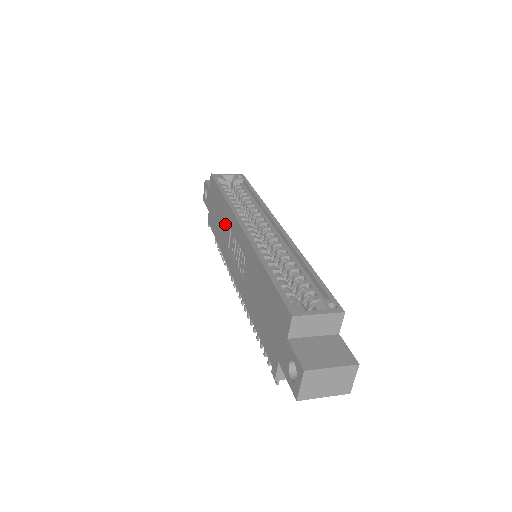
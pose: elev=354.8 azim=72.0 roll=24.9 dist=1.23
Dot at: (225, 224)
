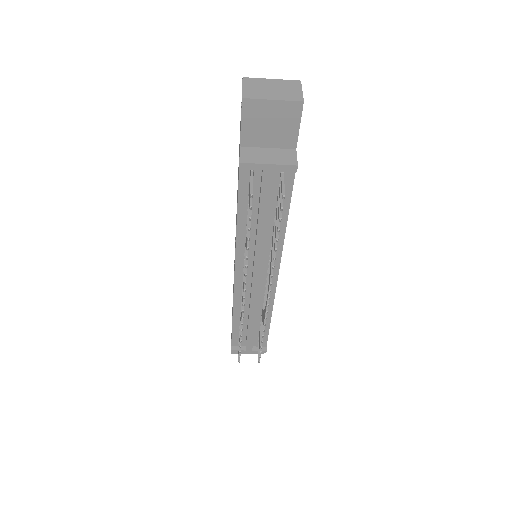
Dot at: occluded
